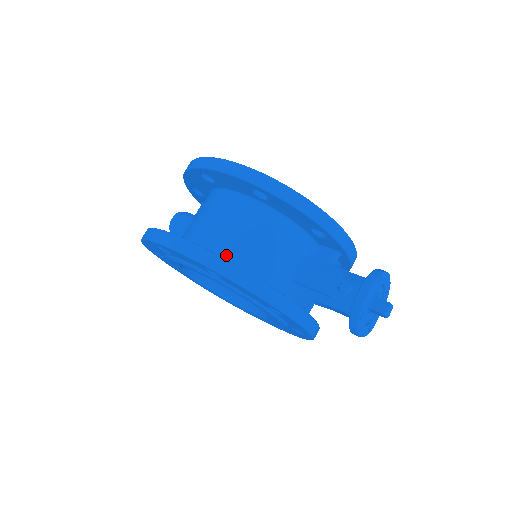
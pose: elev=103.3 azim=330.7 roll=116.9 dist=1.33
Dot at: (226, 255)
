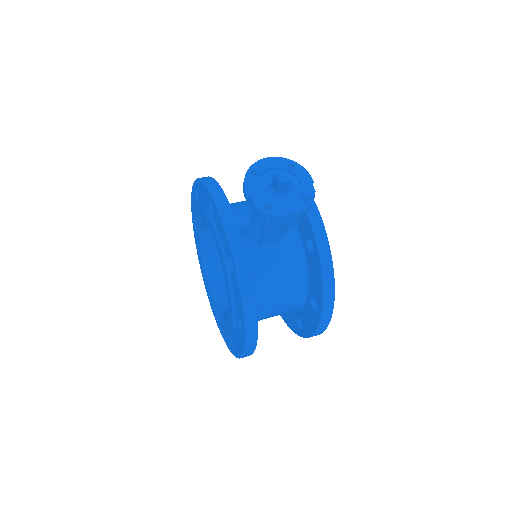
Dot at: occluded
